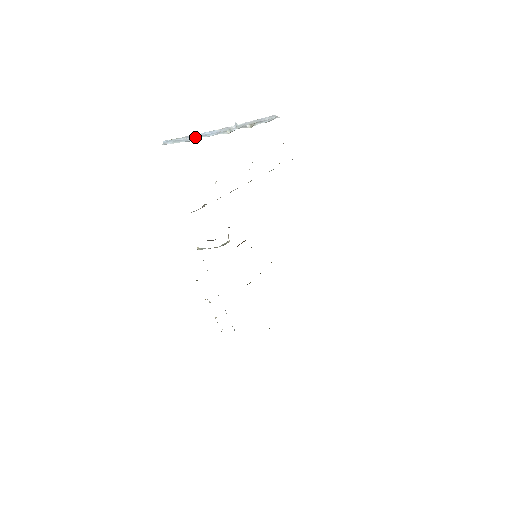
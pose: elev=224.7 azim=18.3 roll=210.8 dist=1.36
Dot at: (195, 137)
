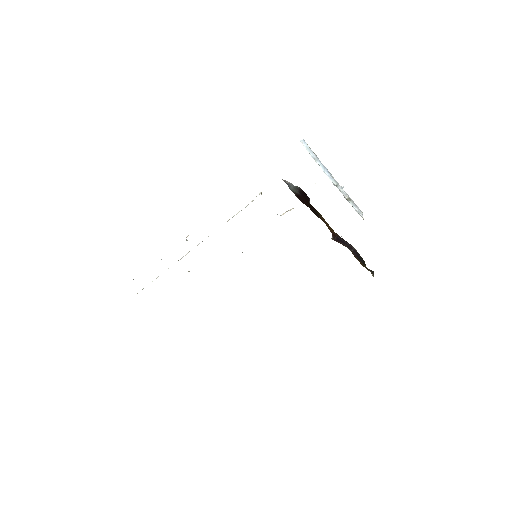
Dot at: (319, 161)
